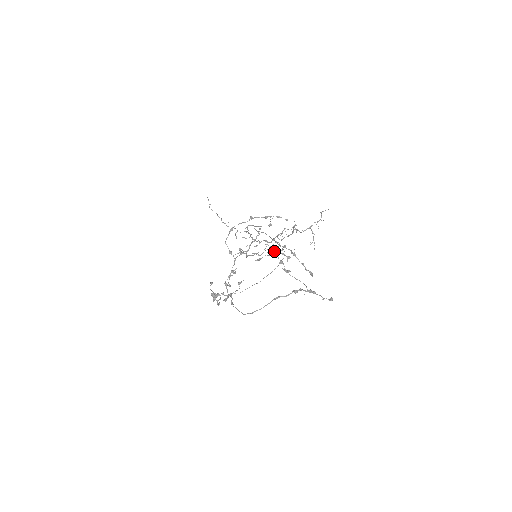
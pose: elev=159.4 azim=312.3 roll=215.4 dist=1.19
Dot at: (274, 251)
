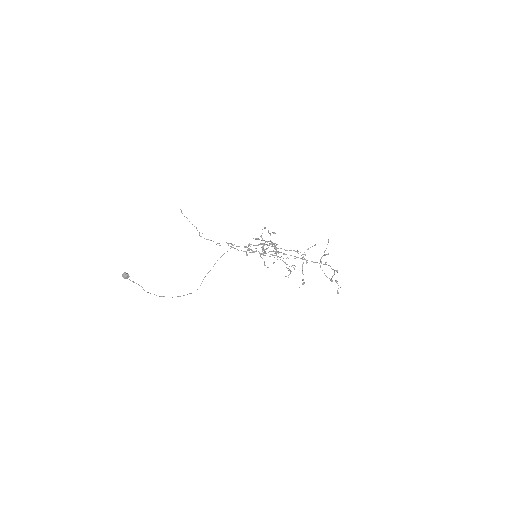
Dot at: occluded
